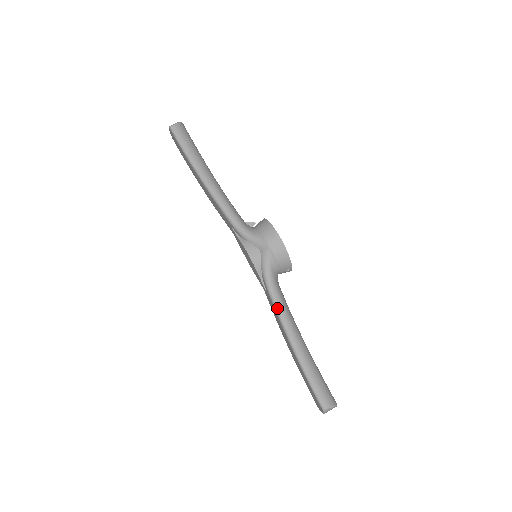
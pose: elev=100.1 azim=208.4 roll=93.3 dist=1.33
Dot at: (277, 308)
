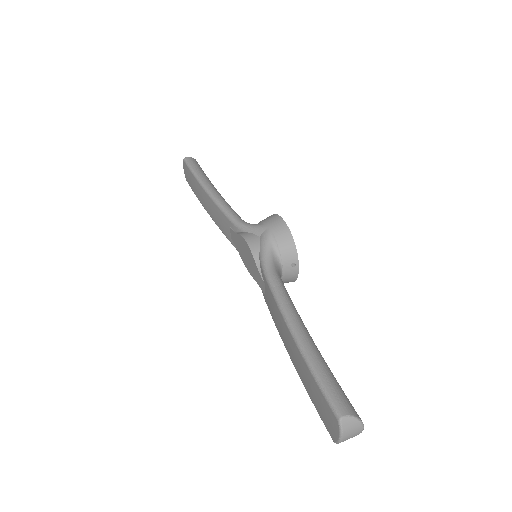
Dot at: (275, 291)
